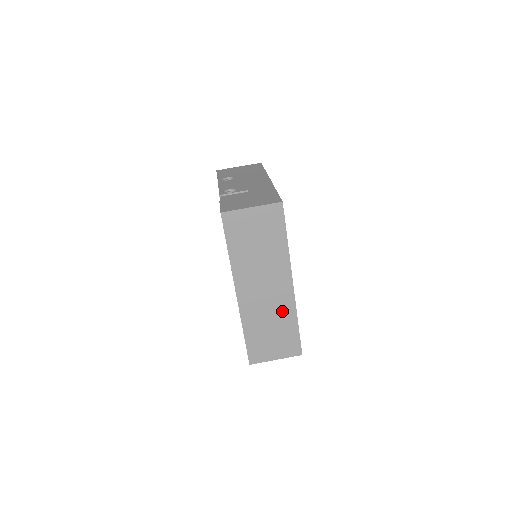
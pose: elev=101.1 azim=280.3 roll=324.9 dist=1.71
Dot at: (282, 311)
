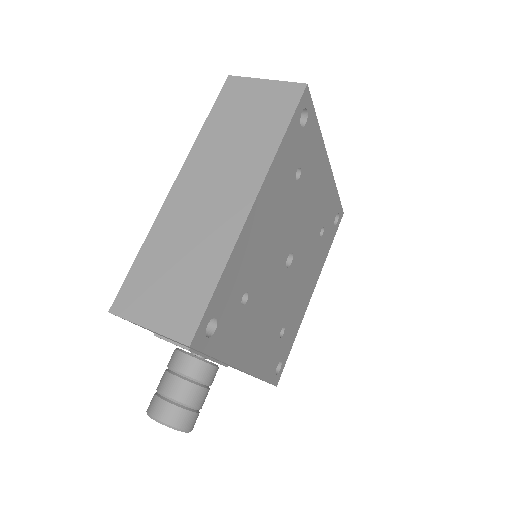
Dot at: (212, 241)
